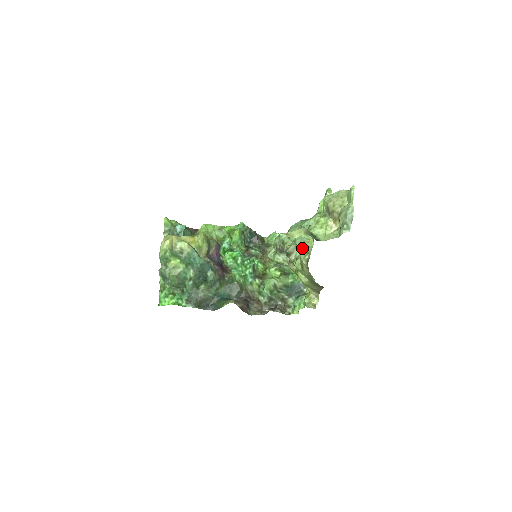
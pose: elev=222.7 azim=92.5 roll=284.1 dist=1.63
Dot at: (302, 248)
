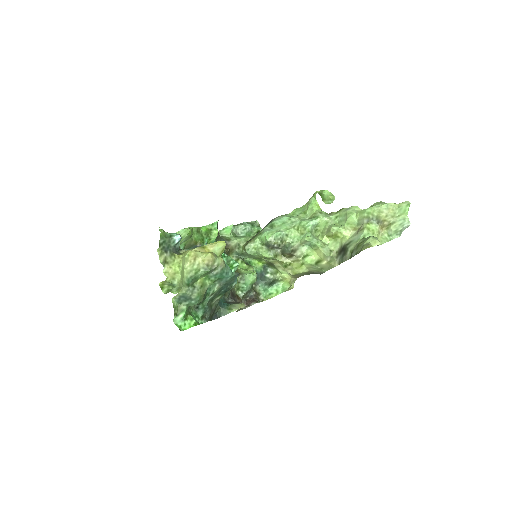
Dot at: (323, 247)
